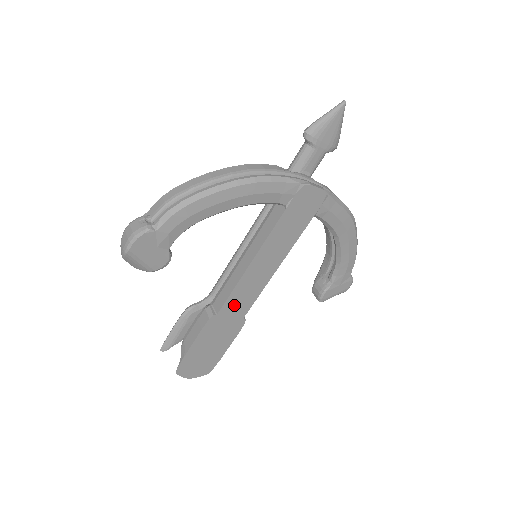
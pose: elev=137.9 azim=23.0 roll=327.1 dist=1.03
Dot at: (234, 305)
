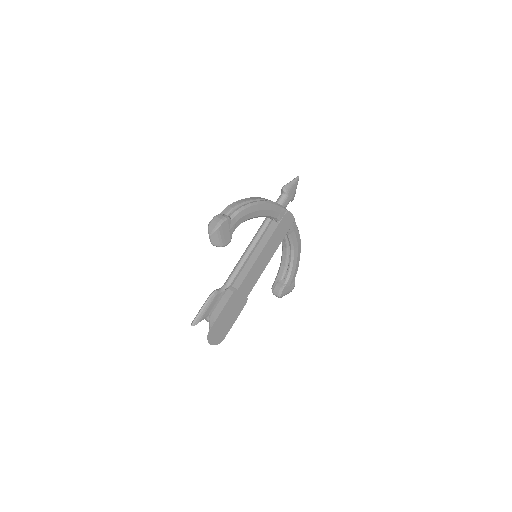
Dot at: (246, 285)
